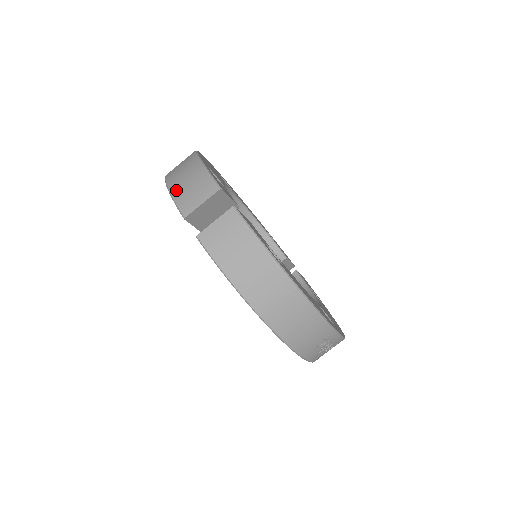
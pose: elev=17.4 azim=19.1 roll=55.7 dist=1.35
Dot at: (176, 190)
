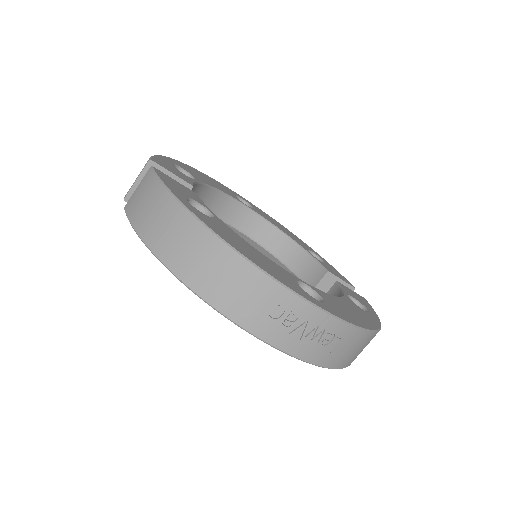
Dot at: occluded
